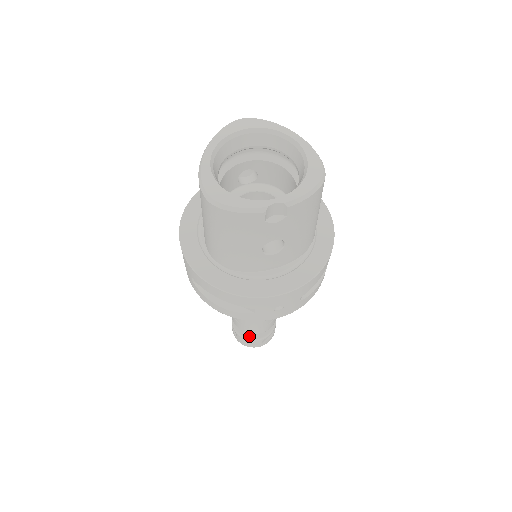
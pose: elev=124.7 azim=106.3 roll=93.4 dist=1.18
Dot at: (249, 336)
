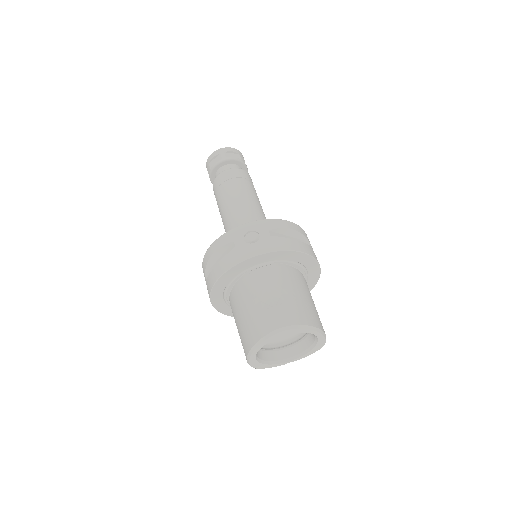
Dot at: occluded
